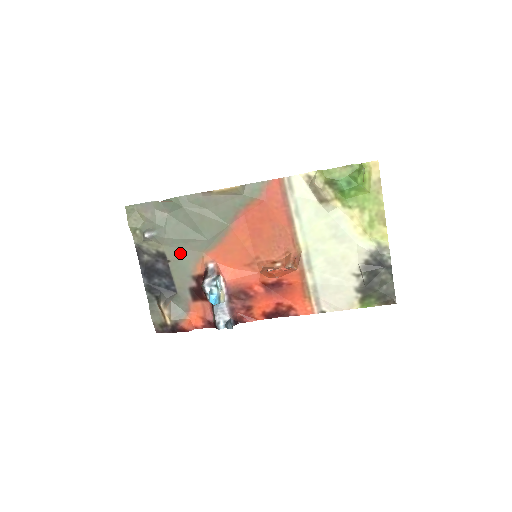
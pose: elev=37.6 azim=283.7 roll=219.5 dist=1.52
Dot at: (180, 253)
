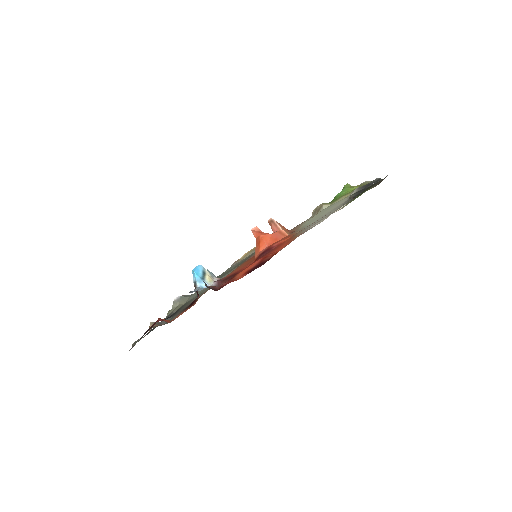
Dot at: occluded
